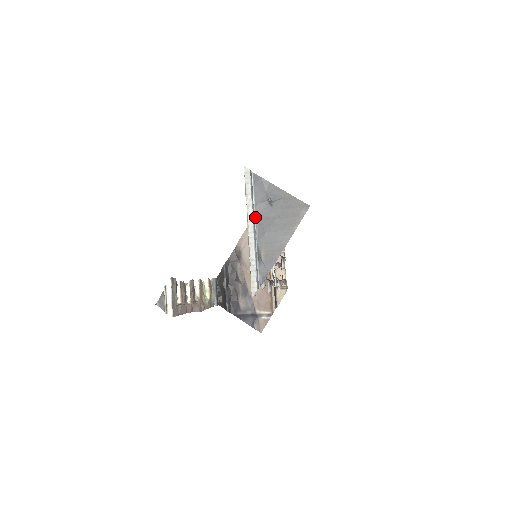
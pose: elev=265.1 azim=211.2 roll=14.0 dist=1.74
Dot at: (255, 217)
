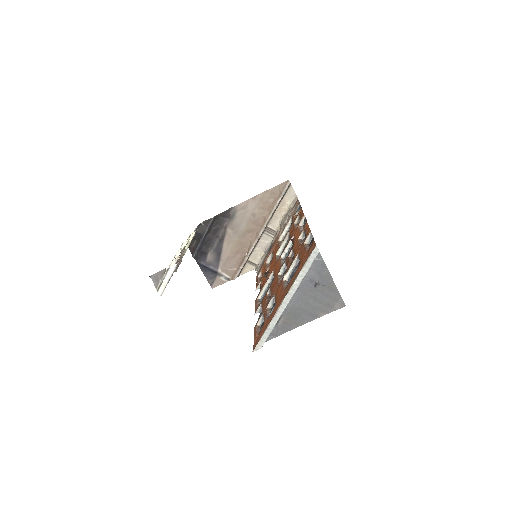
Dot at: occluded
